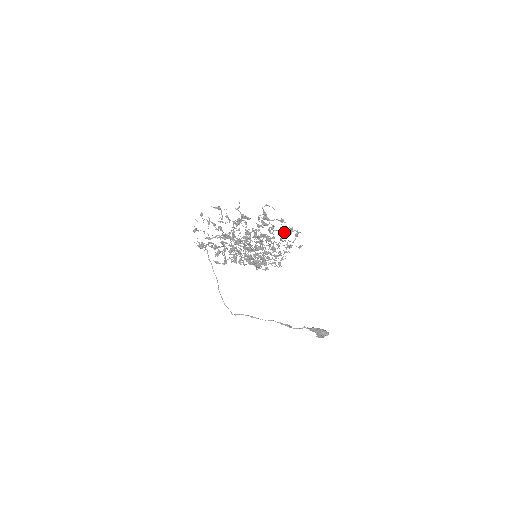
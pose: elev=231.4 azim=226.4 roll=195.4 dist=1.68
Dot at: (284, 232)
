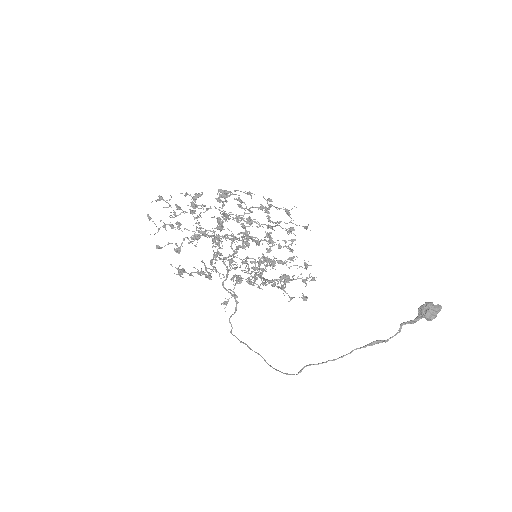
Dot at: occluded
